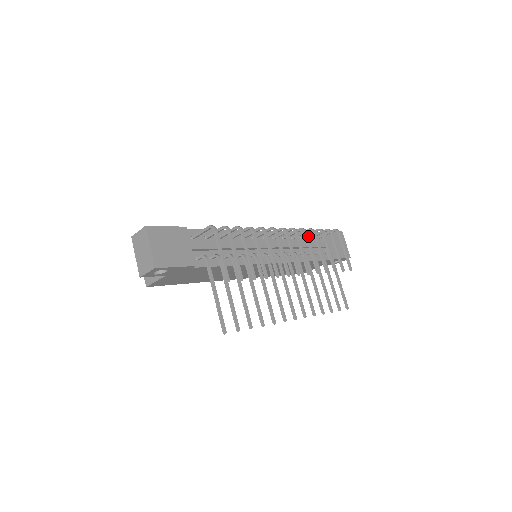
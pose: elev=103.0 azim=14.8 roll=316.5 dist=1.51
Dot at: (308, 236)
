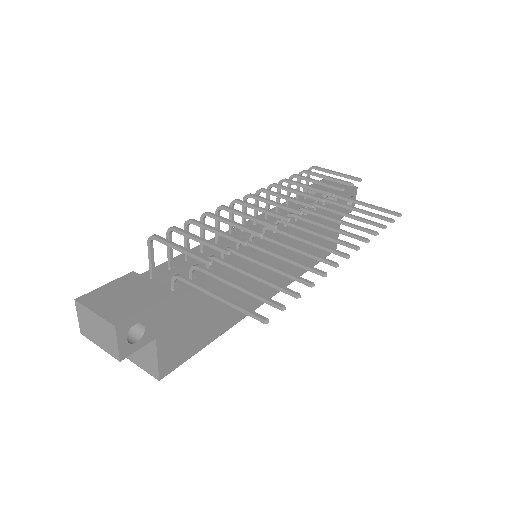
Dot at: (280, 185)
